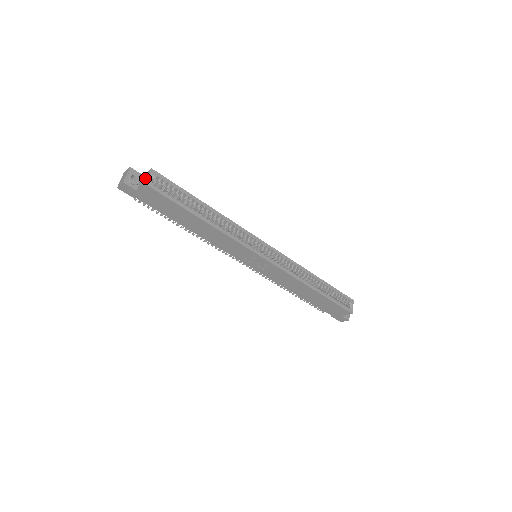
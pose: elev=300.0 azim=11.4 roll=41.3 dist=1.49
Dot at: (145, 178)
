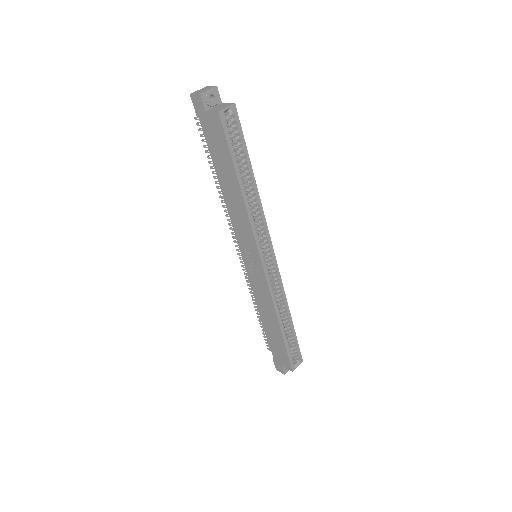
Dot at: (222, 106)
